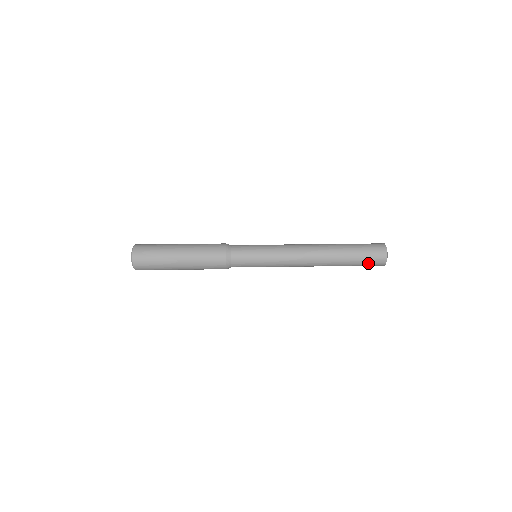
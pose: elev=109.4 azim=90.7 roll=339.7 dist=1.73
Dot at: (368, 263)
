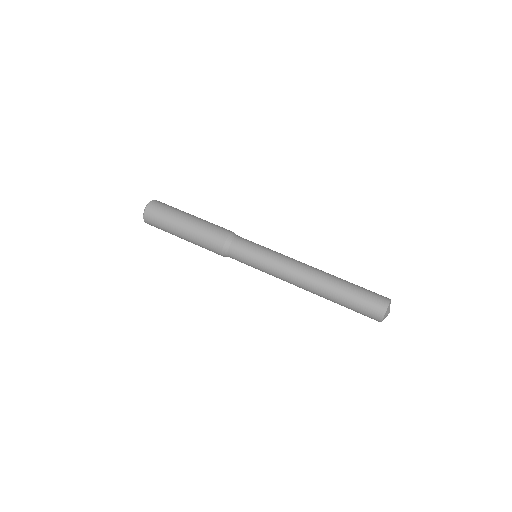
Dot at: (366, 304)
